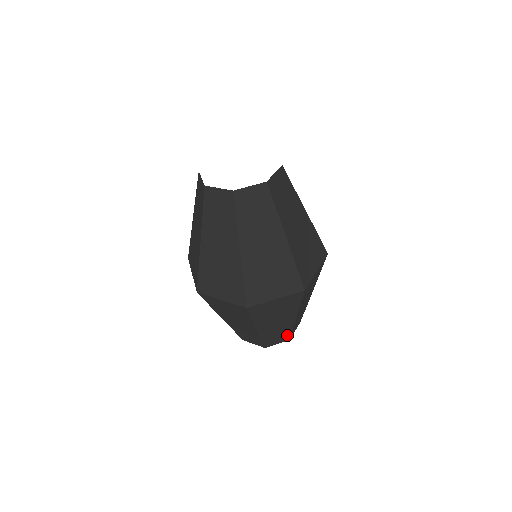
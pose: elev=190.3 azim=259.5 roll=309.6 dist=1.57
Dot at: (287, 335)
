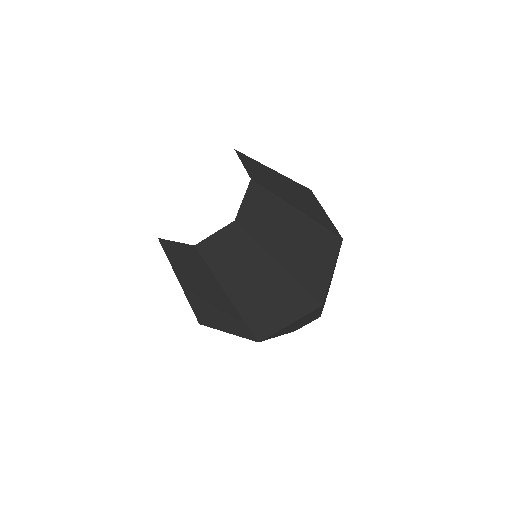
Dot at: occluded
